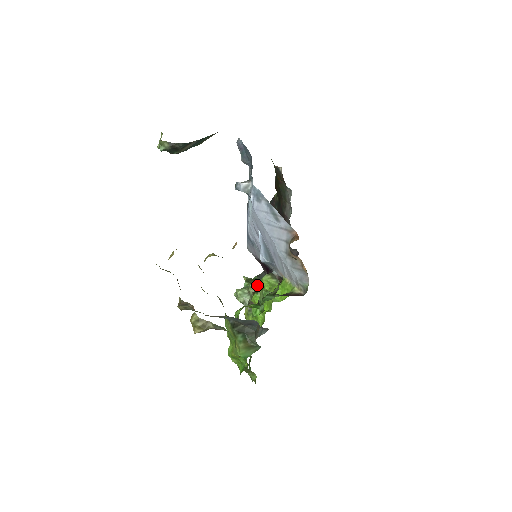
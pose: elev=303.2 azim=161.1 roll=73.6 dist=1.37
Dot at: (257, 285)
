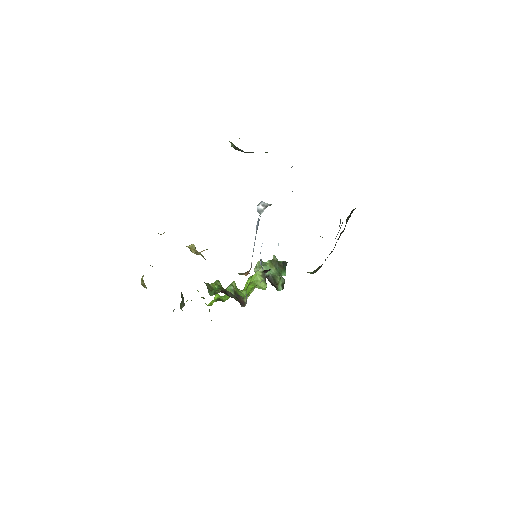
Dot at: (274, 268)
